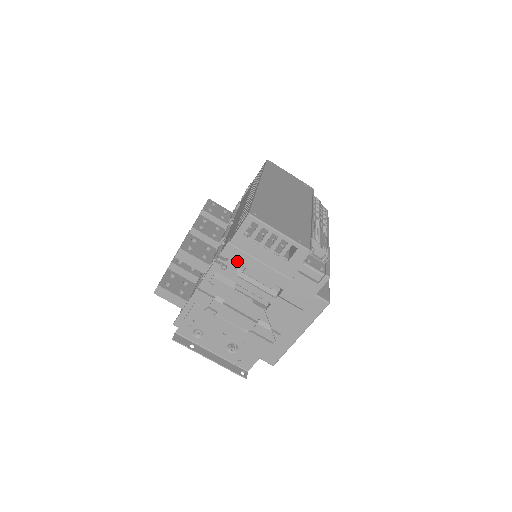
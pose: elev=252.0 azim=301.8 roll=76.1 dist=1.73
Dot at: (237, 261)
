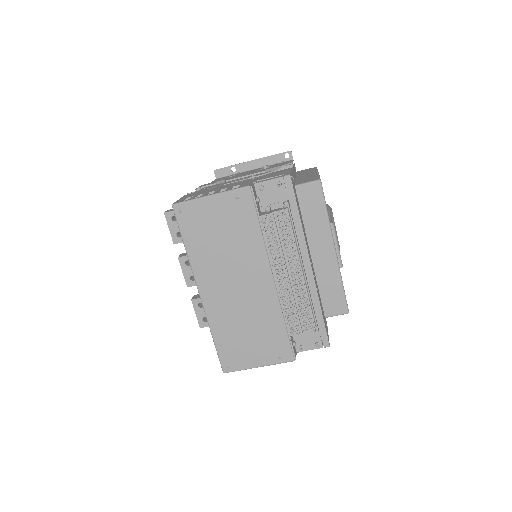
Dot at: occluded
